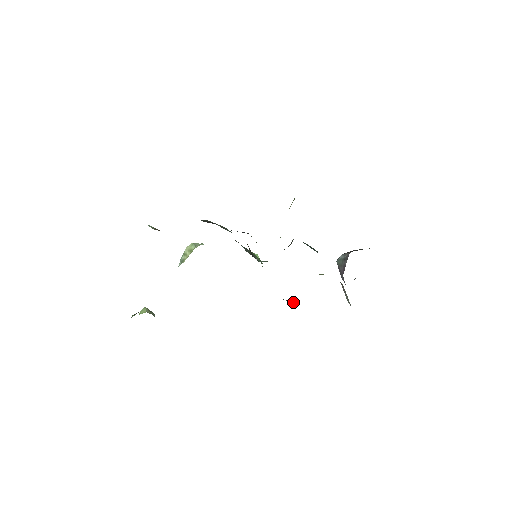
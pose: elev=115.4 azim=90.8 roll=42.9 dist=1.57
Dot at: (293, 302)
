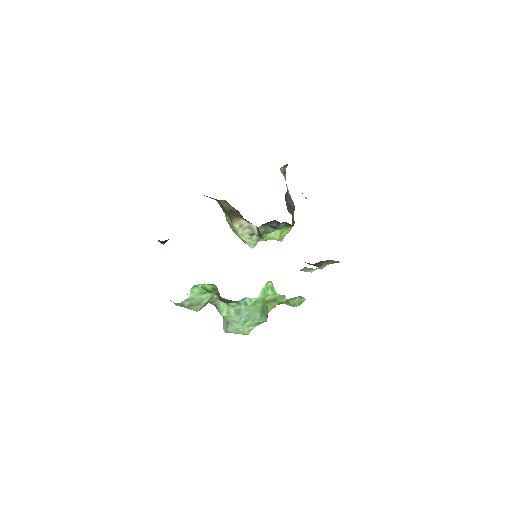
Dot at: occluded
